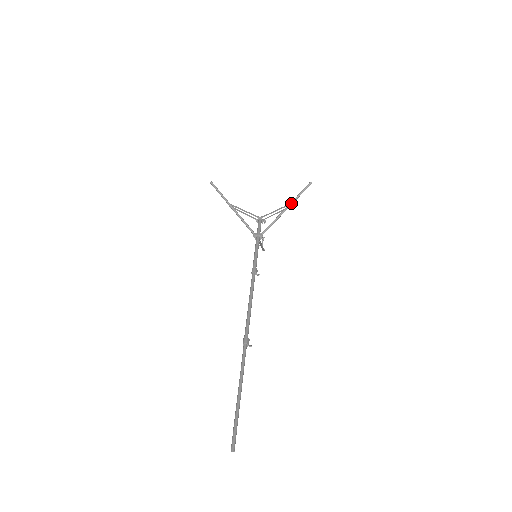
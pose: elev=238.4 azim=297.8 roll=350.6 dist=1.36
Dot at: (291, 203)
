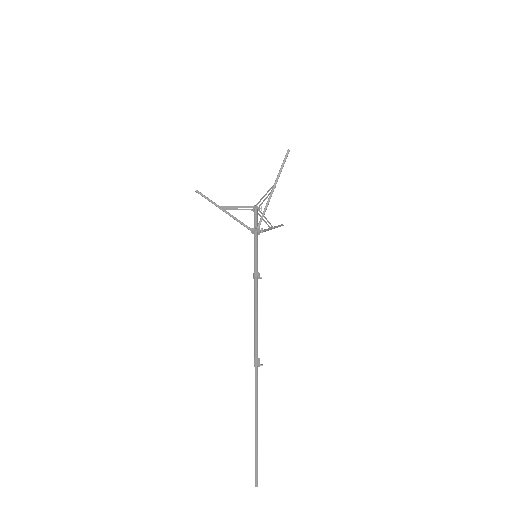
Dot at: (275, 183)
